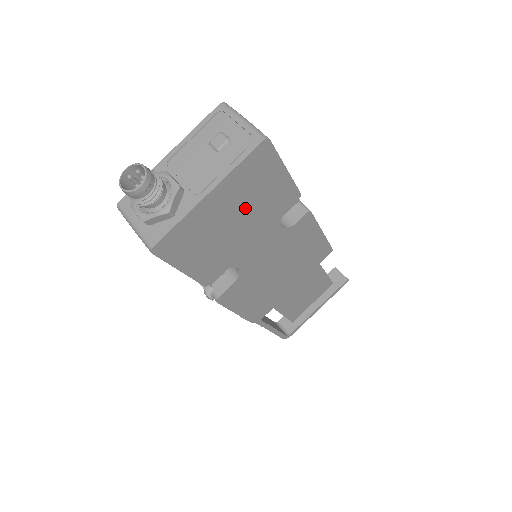
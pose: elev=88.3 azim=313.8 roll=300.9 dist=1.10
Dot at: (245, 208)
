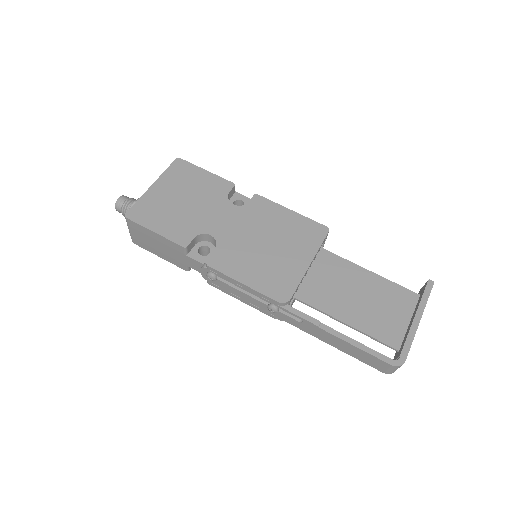
Dot at: (187, 193)
